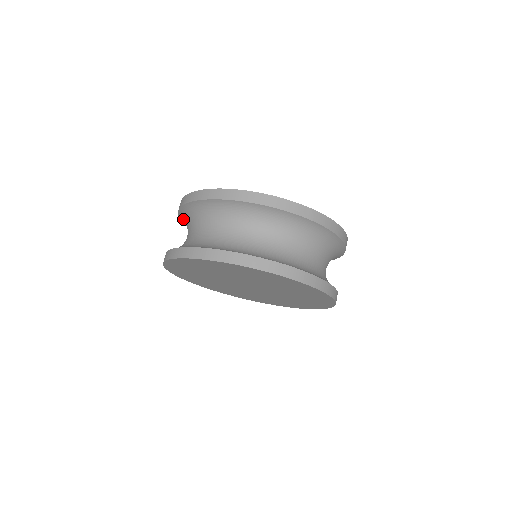
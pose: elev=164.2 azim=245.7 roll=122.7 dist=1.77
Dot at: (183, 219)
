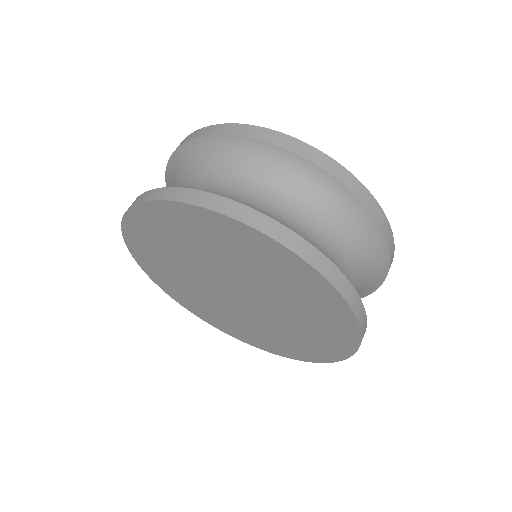
Dot at: (170, 179)
